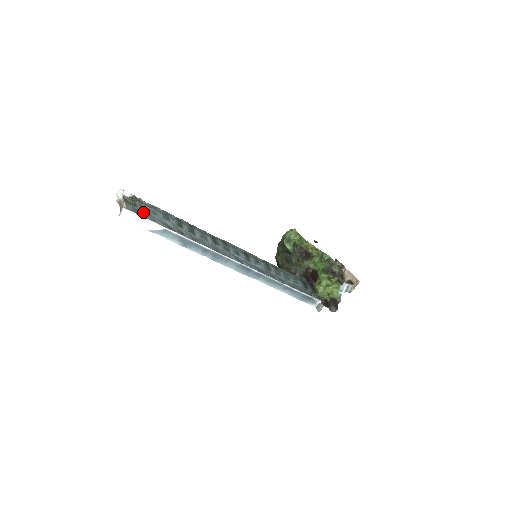
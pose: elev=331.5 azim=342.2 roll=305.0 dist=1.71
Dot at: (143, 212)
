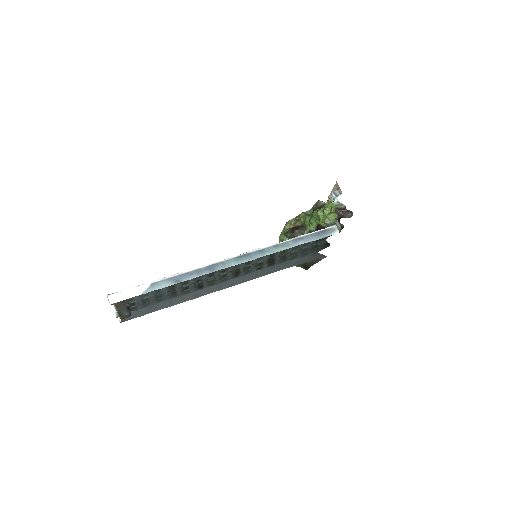
Dot at: occluded
